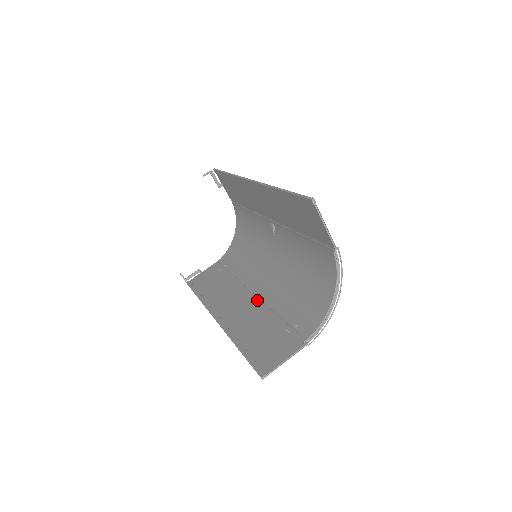
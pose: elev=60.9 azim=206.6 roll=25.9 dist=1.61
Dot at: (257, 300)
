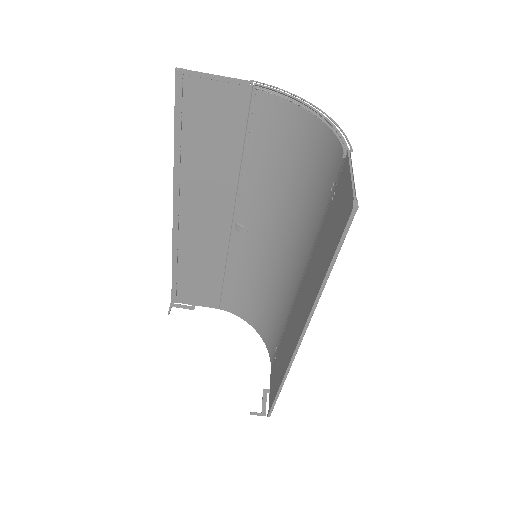
Dot at: (304, 274)
